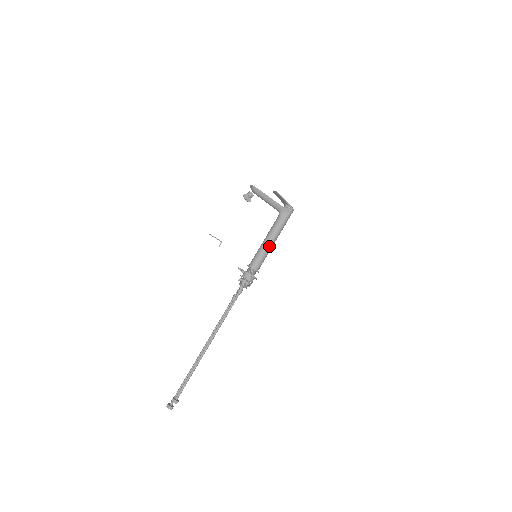
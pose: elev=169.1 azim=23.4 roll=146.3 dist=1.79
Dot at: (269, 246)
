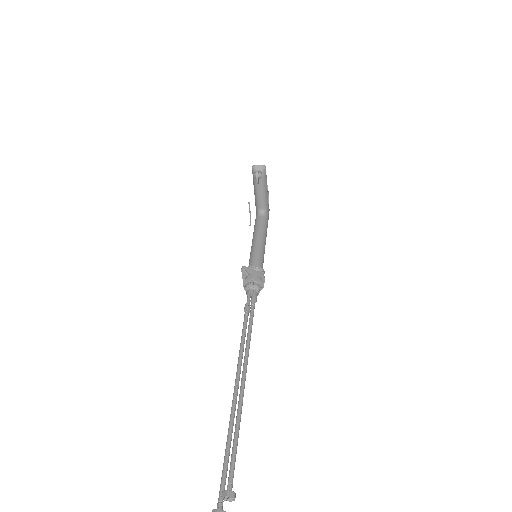
Dot at: occluded
